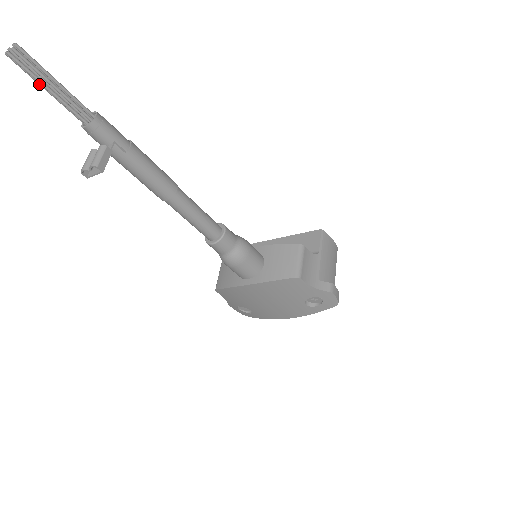
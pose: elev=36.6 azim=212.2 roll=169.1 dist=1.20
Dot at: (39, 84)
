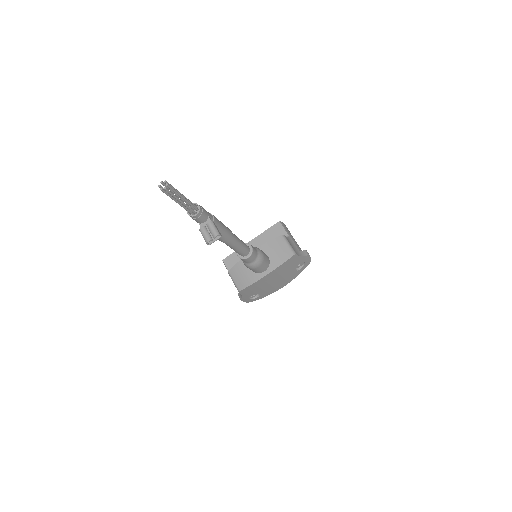
Dot at: (174, 200)
